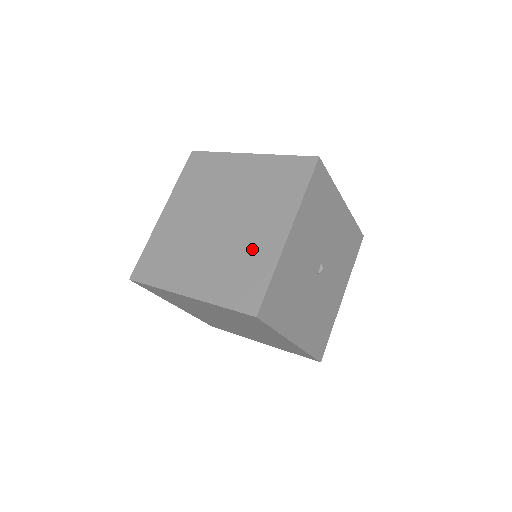
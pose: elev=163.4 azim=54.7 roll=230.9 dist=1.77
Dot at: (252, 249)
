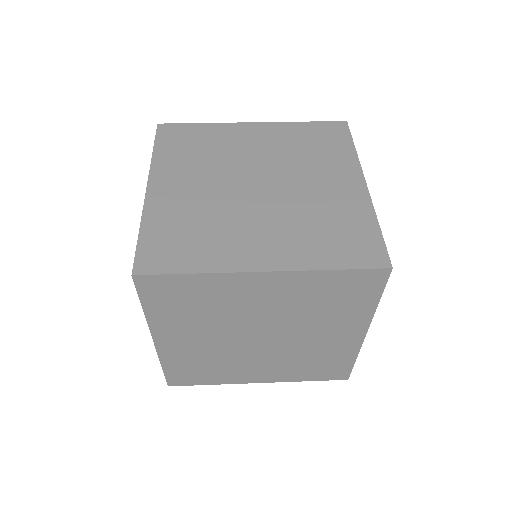
Dot at: (323, 350)
